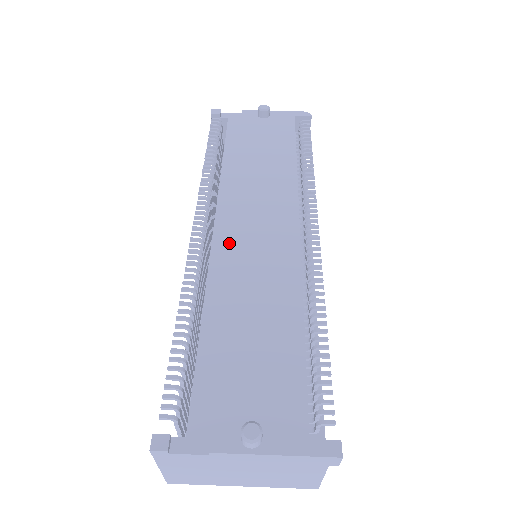
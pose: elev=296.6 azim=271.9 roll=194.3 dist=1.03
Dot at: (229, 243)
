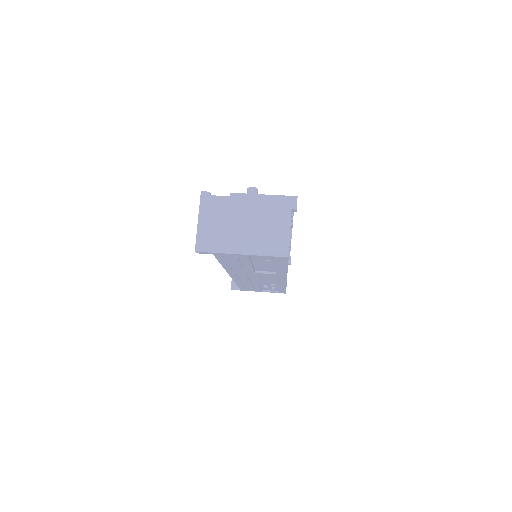
Dot at: occluded
